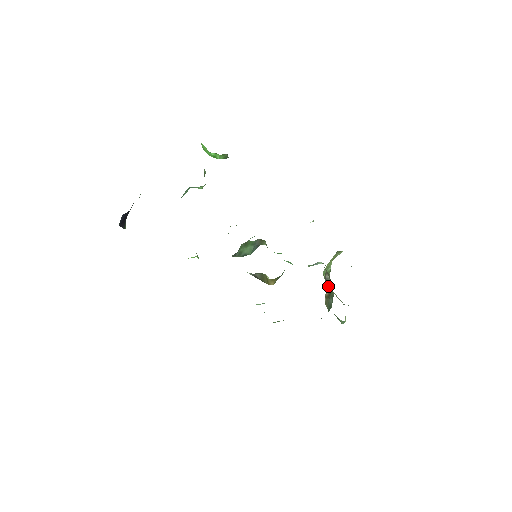
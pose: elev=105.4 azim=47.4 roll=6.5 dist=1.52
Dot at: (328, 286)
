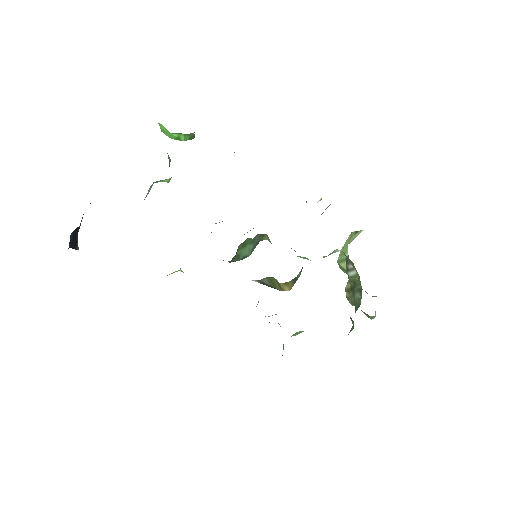
Dot at: (353, 278)
